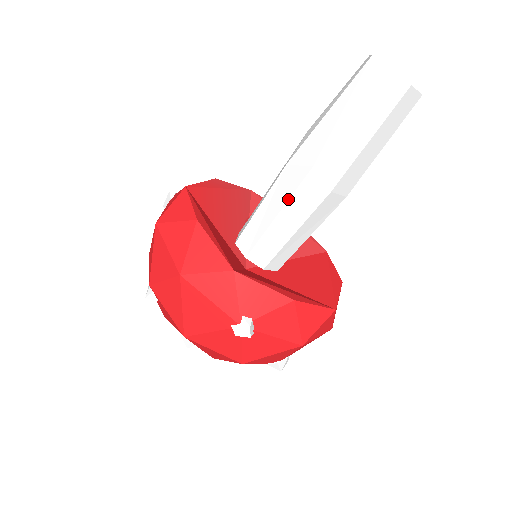
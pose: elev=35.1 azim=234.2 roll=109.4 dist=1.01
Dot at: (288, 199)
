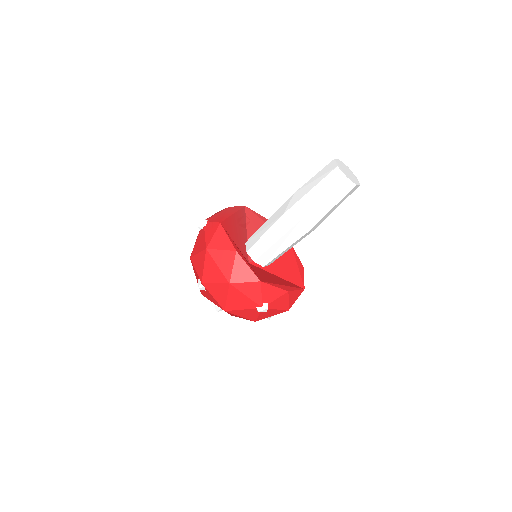
Dot at: (284, 234)
